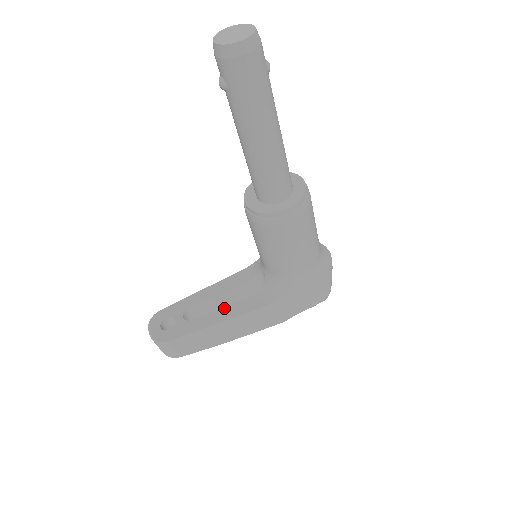
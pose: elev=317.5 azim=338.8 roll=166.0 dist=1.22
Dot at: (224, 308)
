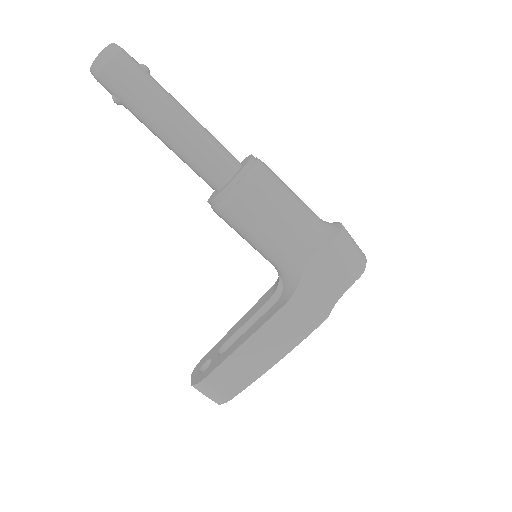
Dot at: (251, 326)
